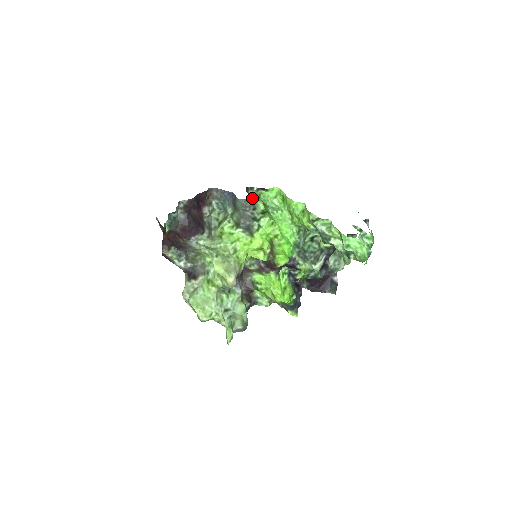
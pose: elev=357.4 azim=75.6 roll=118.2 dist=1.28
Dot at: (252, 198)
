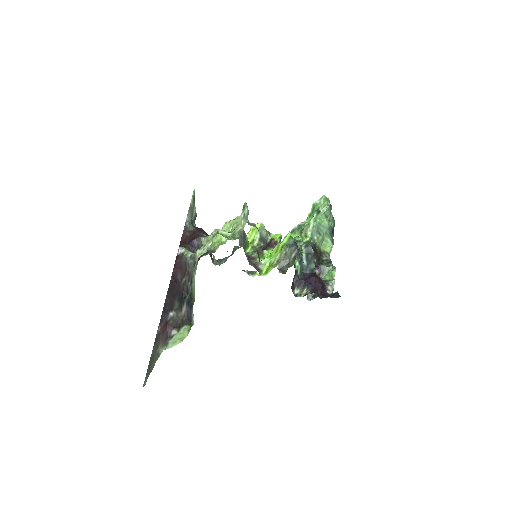
Dot at: occluded
